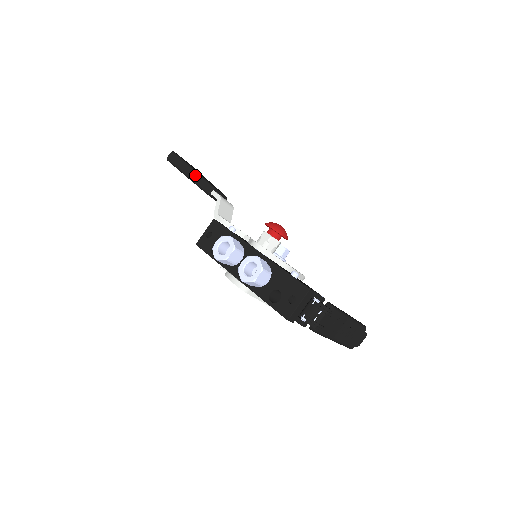
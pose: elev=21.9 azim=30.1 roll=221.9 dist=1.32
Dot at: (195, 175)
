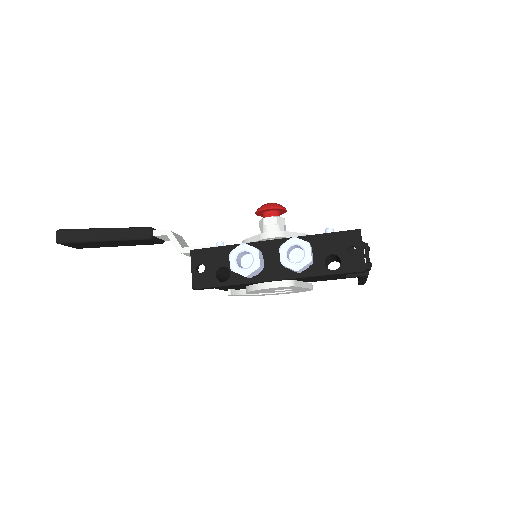
Dot at: (115, 232)
